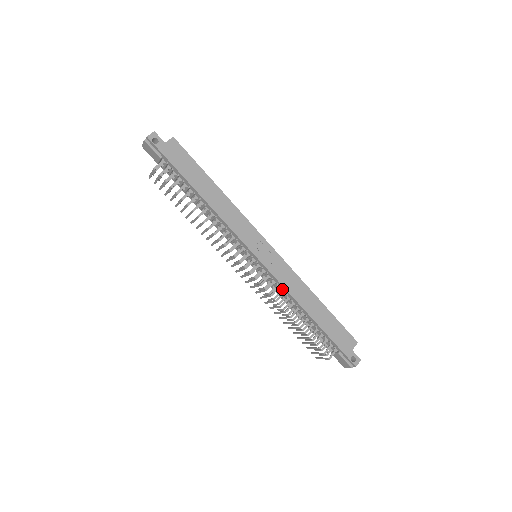
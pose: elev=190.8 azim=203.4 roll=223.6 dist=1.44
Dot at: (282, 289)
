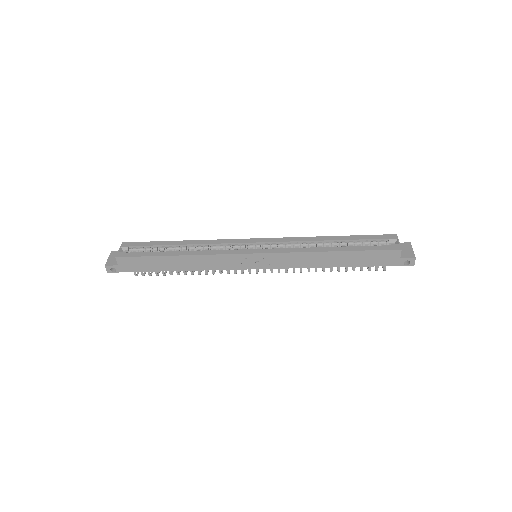
Dot at: (297, 266)
